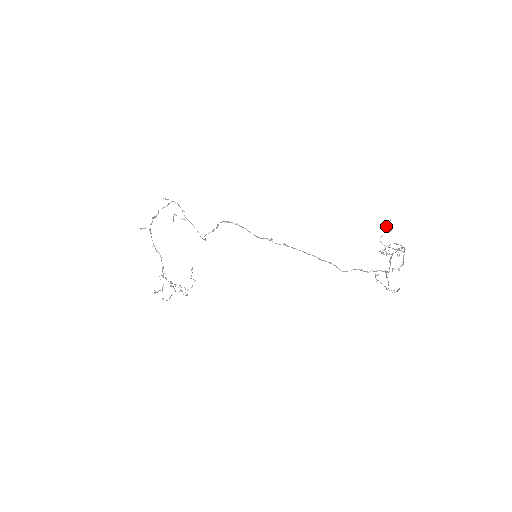
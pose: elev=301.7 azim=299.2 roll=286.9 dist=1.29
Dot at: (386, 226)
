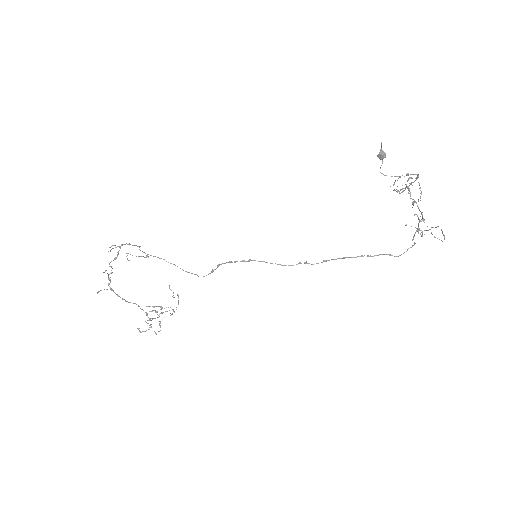
Dot at: (382, 154)
